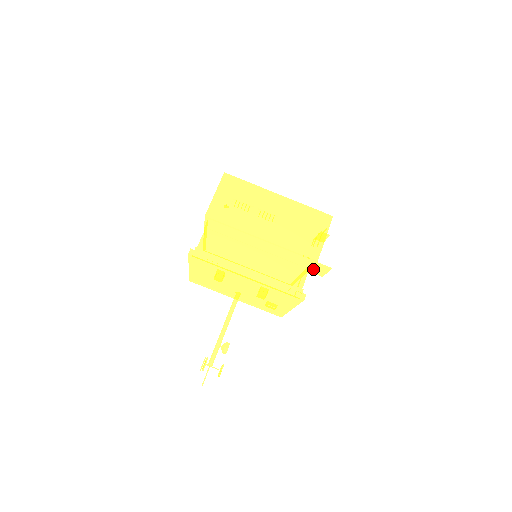
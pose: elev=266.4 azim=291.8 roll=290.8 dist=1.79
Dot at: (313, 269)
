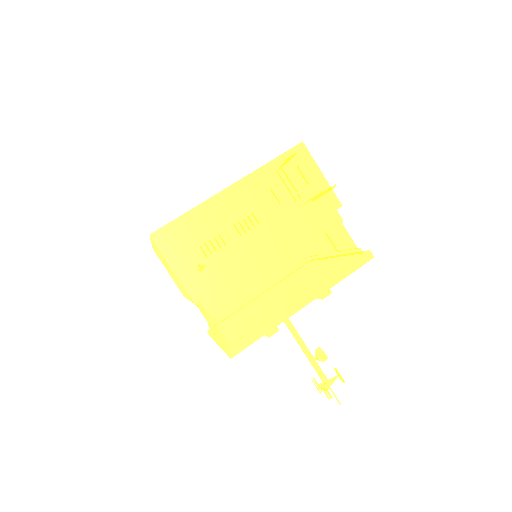
Dot at: occluded
